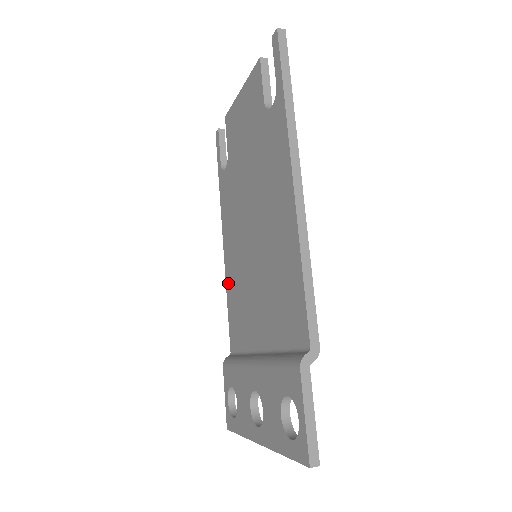
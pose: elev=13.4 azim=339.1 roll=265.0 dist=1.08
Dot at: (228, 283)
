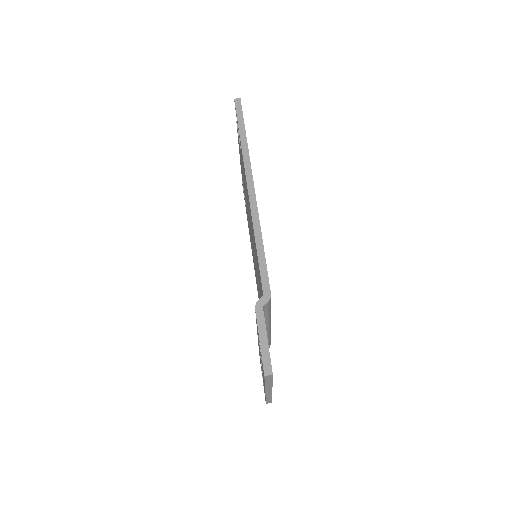
Dot at: (257, 290)
